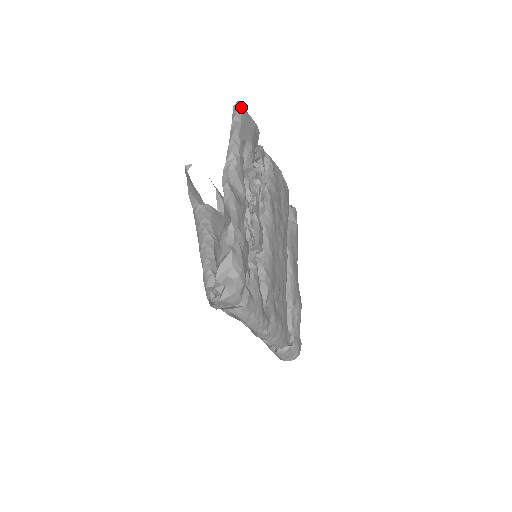
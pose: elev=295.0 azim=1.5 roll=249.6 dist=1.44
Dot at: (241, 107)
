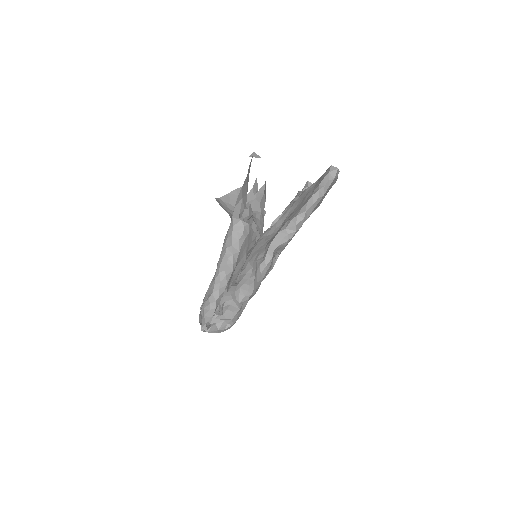
Dot at: (336, 176)
